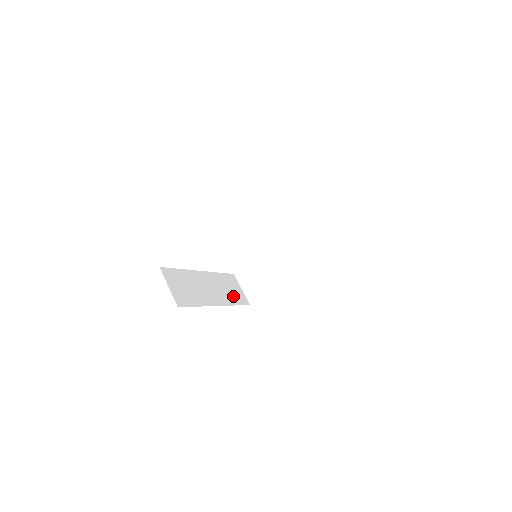
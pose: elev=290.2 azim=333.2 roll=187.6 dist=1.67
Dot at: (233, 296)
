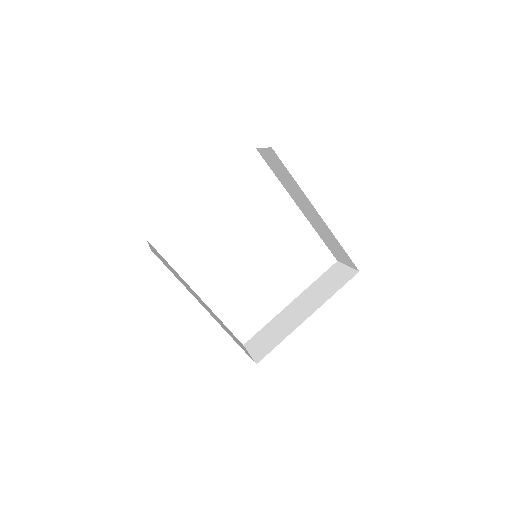
Dot at: (233, 338)
